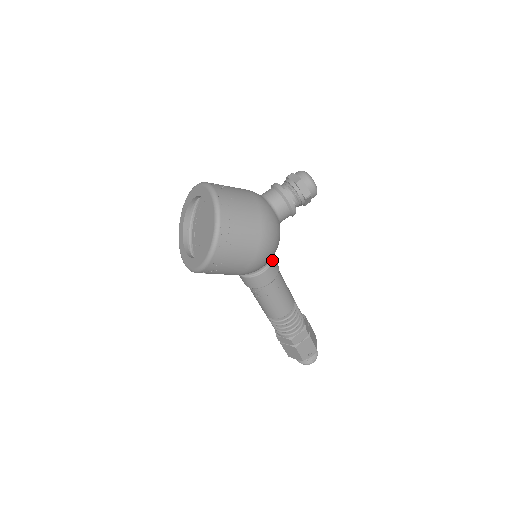
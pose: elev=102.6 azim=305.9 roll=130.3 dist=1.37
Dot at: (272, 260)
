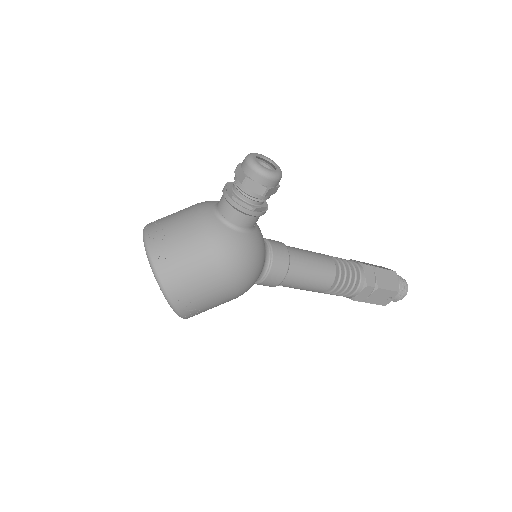
Dot at: (271, 260)
